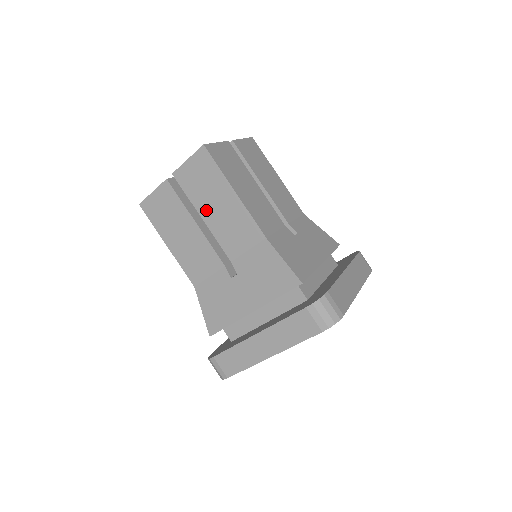
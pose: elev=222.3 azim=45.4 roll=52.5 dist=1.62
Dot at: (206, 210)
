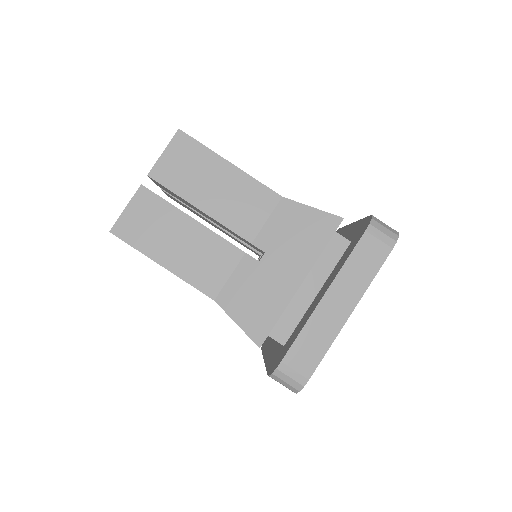
Dot at: (202, 198)
